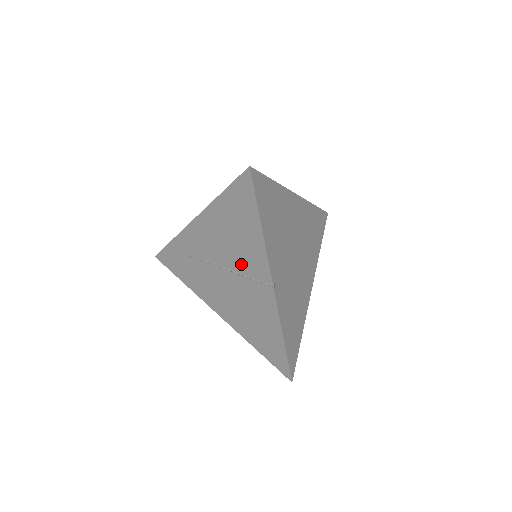
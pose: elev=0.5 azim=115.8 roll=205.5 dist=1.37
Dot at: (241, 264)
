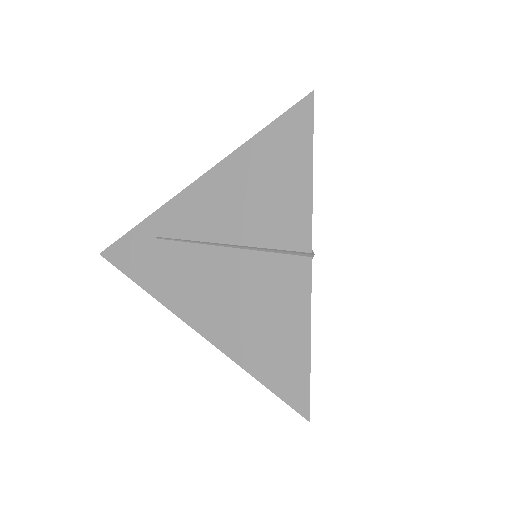
Dot at: (262, 232)
